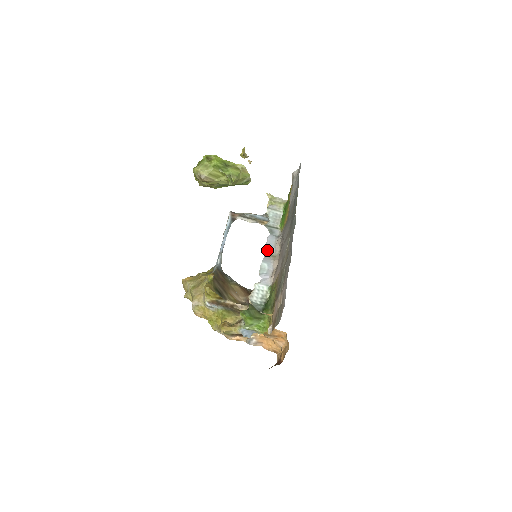
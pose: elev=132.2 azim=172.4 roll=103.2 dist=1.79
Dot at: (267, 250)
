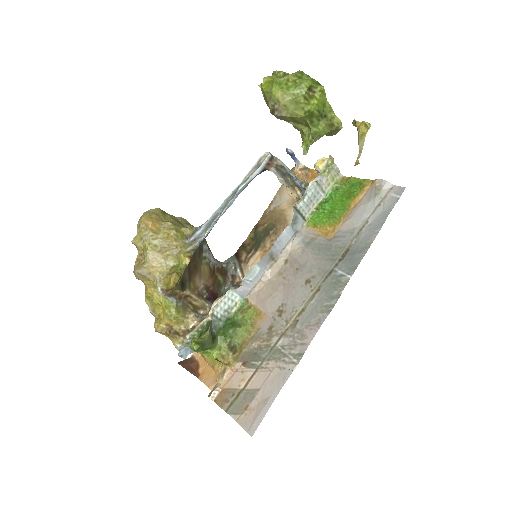
Dot at: (273, 249)
